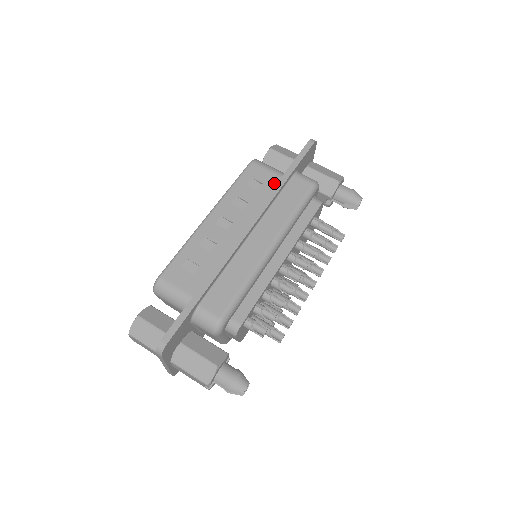
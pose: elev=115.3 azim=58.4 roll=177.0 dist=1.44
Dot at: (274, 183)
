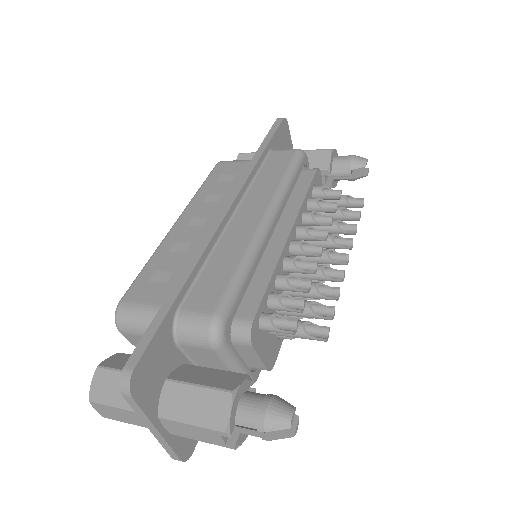
Dot at: occluded
